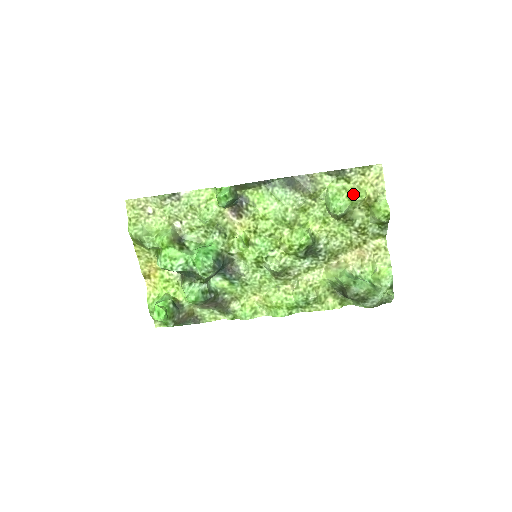
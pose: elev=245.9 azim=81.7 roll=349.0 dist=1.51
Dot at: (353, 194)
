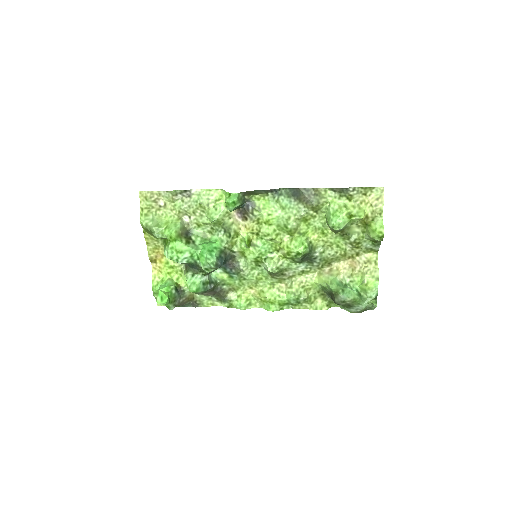
Dot at: (352, 213)
